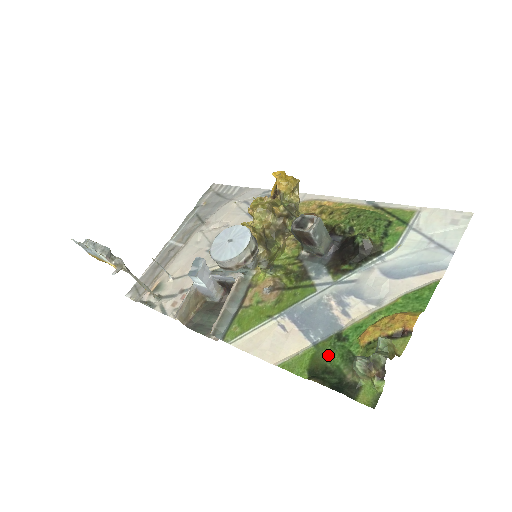
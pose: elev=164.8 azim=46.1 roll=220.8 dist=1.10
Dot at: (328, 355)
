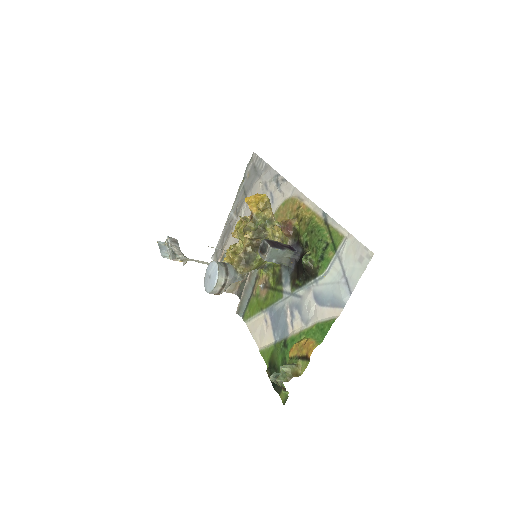
Dot at: (277, 355)
